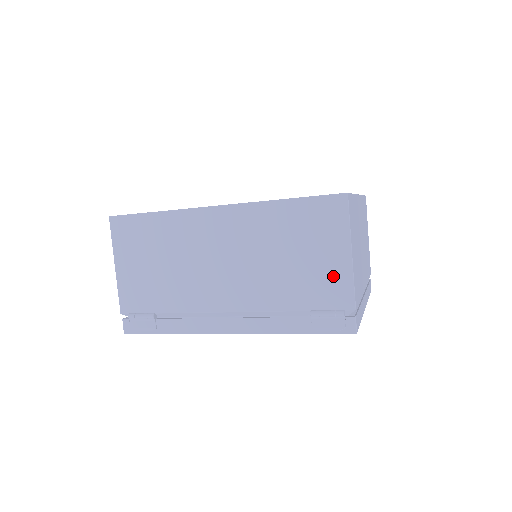
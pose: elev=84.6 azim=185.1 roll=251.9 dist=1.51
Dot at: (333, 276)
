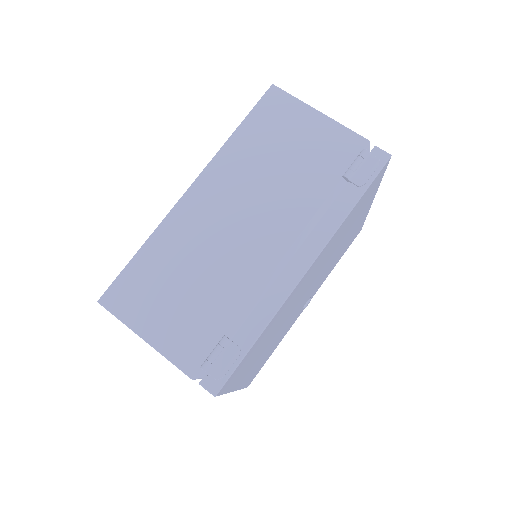
Dot at: (327, 138)
